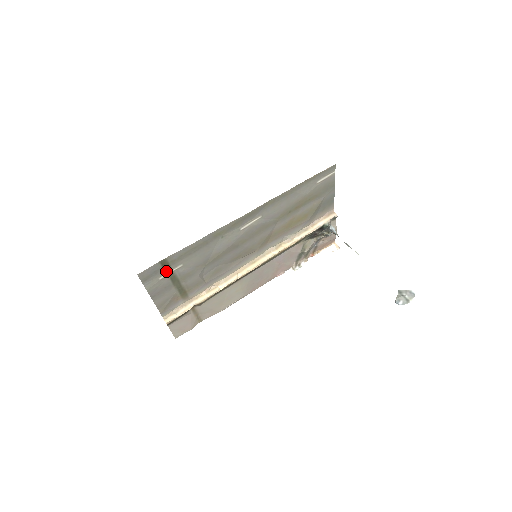
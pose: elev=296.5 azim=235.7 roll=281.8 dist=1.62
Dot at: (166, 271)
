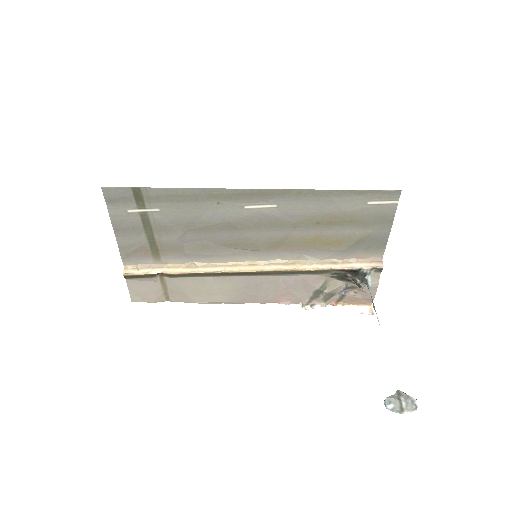
Dot at: (138, 206)
